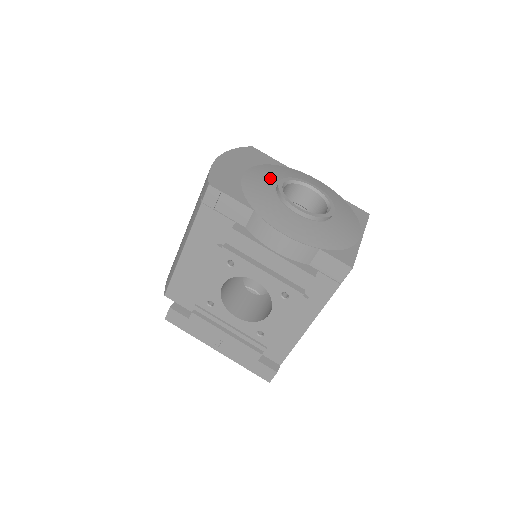
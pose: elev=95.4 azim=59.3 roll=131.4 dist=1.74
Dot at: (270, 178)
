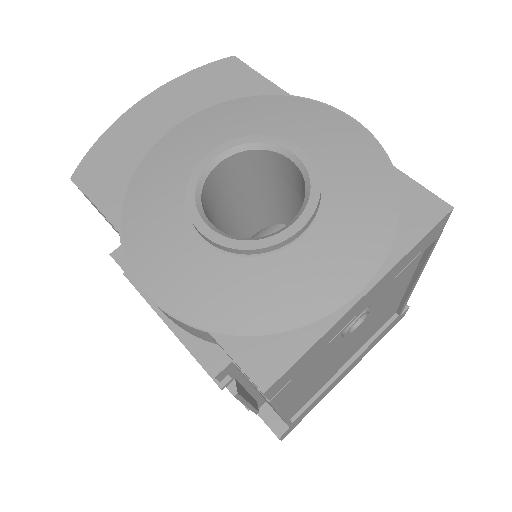
Dot at: (206, 142)
